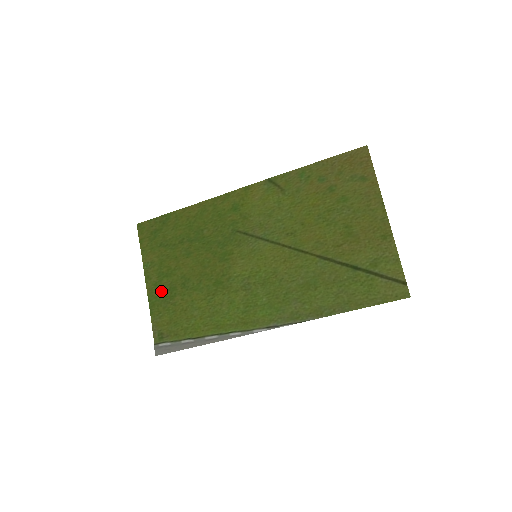
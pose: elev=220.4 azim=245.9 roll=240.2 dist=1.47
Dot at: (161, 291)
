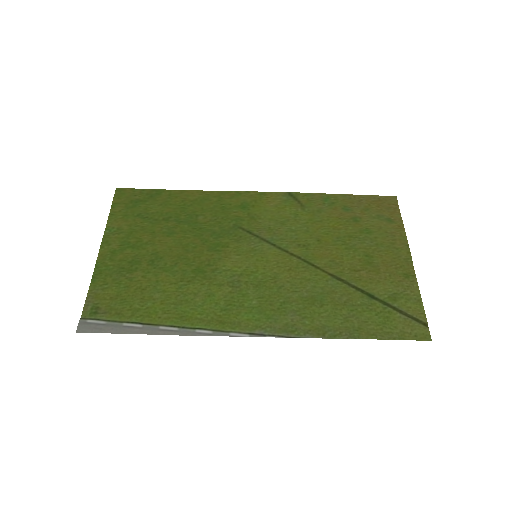
Dot at: (118, 261)
